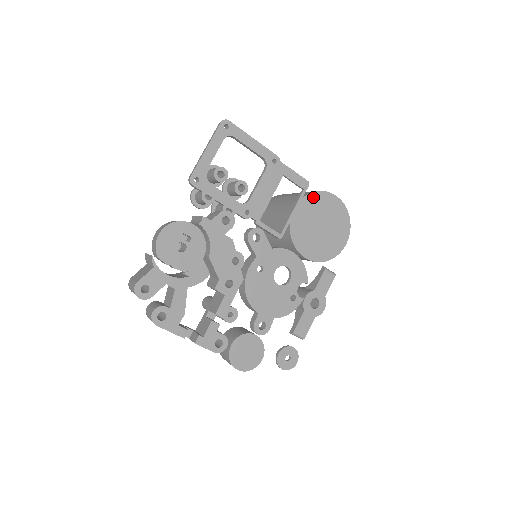
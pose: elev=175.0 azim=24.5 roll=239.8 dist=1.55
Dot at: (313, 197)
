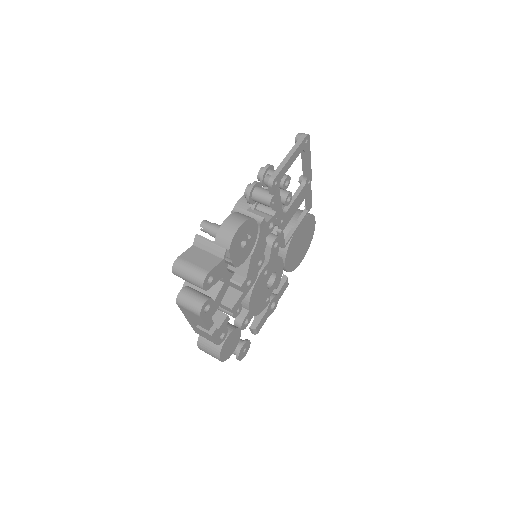
Dot at: (308, 218)
